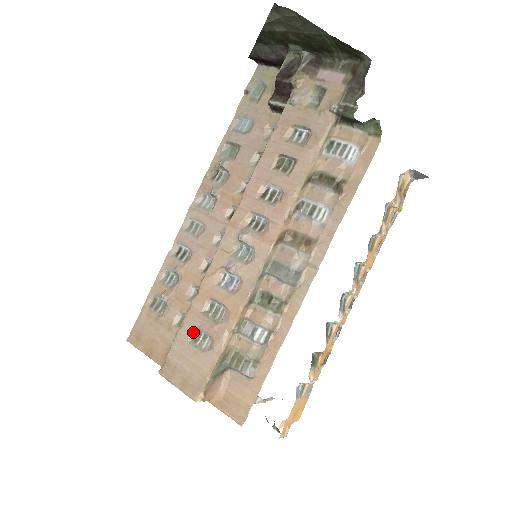
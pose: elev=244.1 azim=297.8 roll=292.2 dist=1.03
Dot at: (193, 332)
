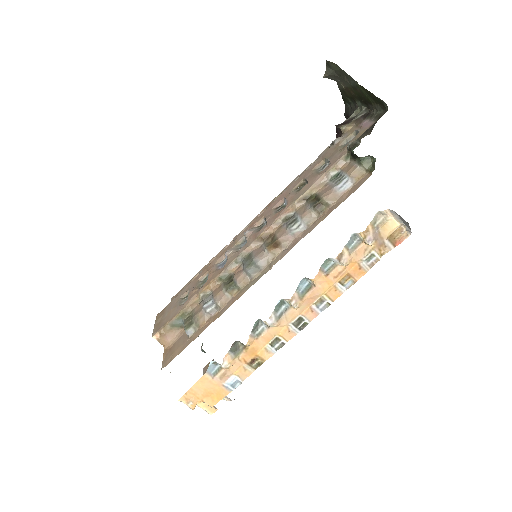
Dot at: (187, 293)
